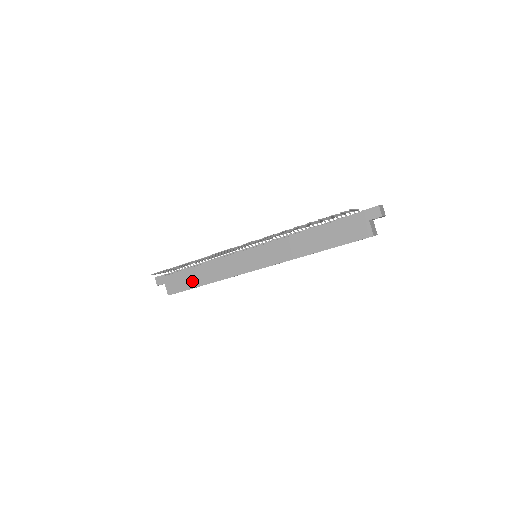
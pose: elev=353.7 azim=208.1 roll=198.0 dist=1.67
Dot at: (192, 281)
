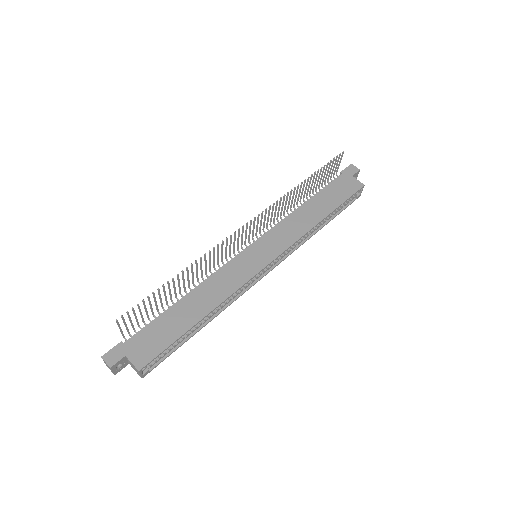
Dot at: (178, 325)
